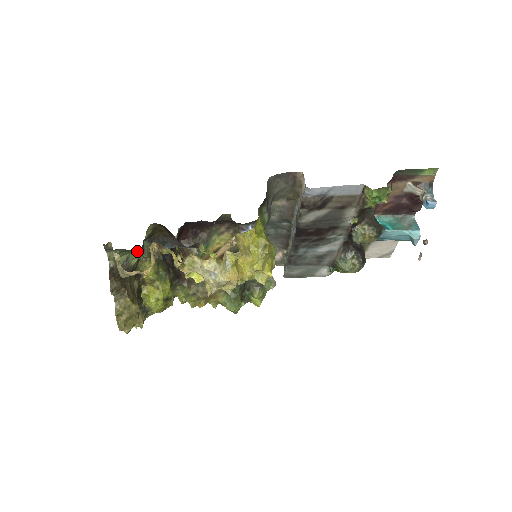
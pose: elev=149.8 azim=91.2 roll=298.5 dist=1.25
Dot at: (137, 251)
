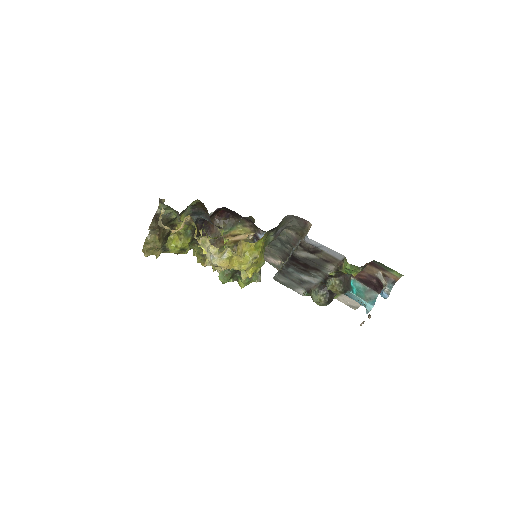
Dot at: (178, 212)
